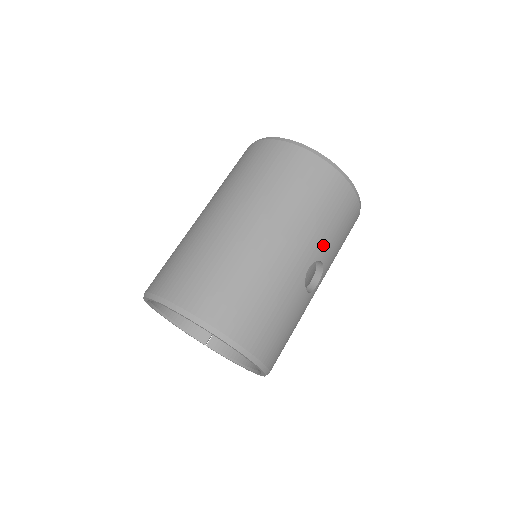
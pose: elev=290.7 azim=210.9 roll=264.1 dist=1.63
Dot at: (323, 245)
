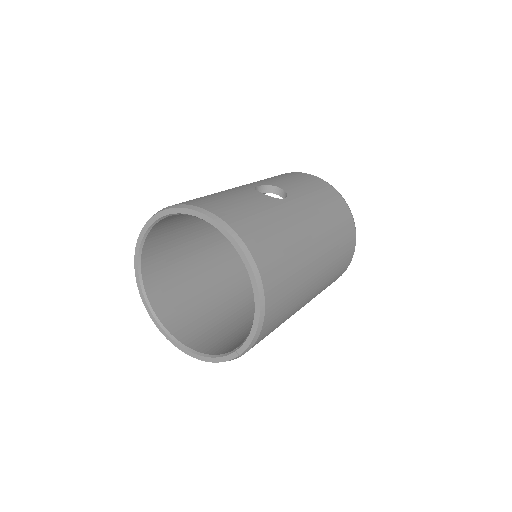
Dot at: (273, 182)
